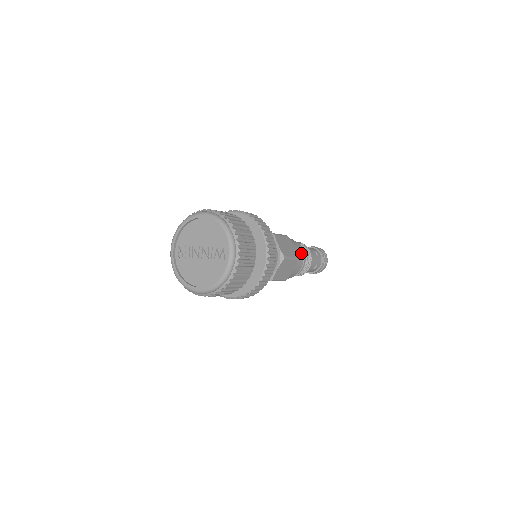
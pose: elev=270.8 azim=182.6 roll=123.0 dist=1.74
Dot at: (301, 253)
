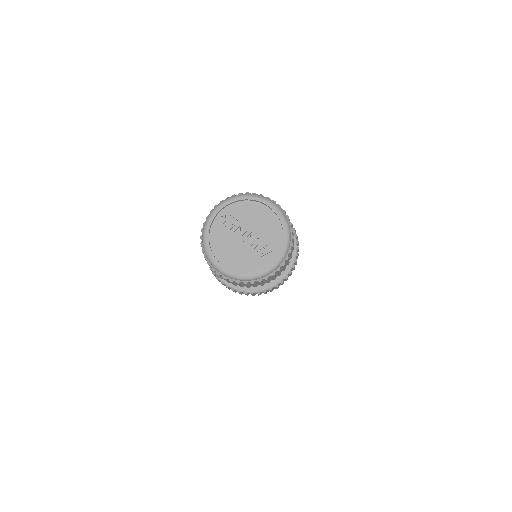
Dot at: occluded
